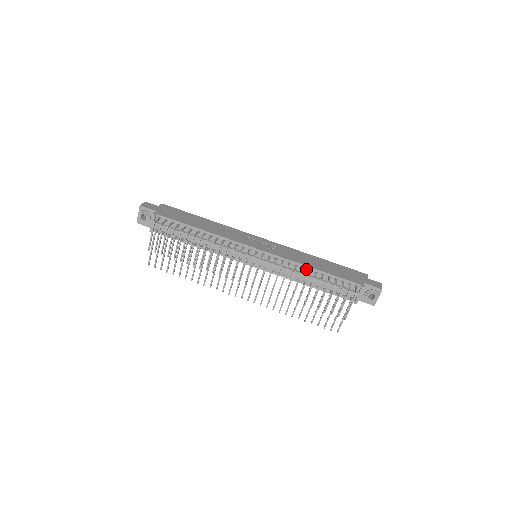
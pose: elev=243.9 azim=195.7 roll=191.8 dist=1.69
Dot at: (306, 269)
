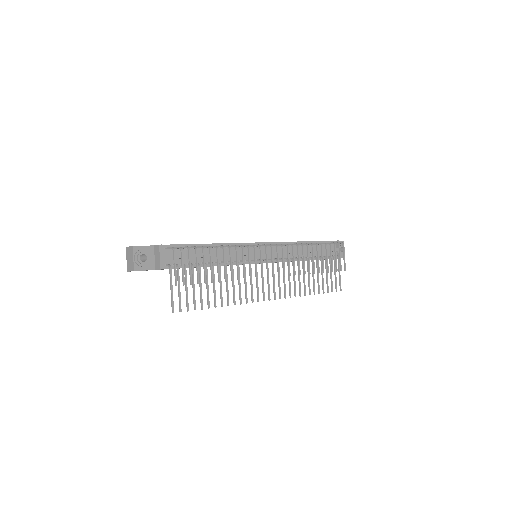
Dot at: (300, 245)
